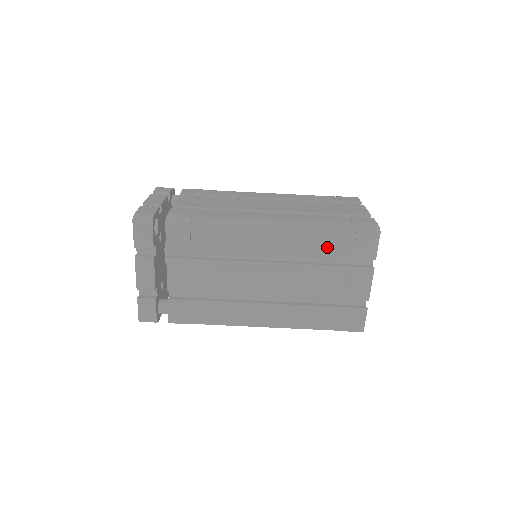
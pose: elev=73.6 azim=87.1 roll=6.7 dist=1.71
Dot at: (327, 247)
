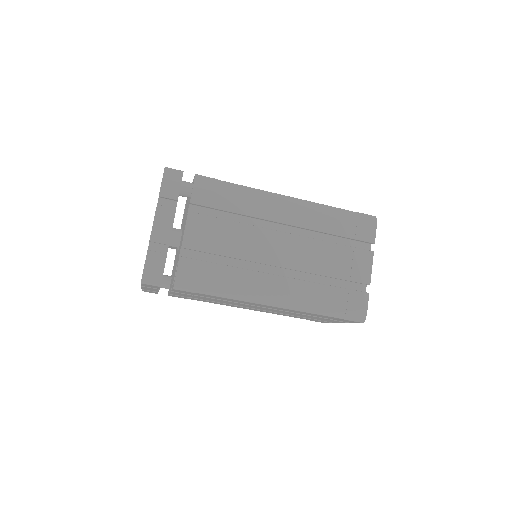
Dot at: (315, 315)
